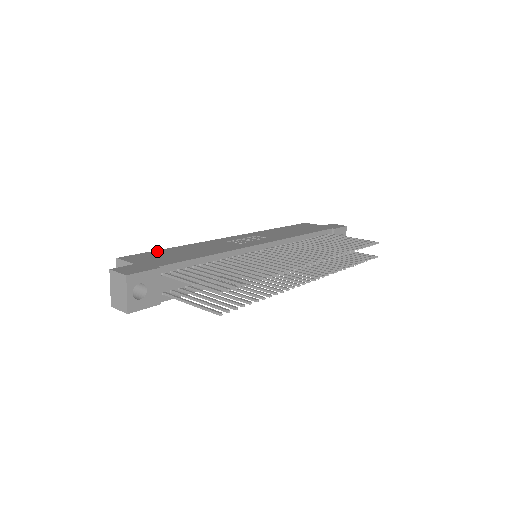
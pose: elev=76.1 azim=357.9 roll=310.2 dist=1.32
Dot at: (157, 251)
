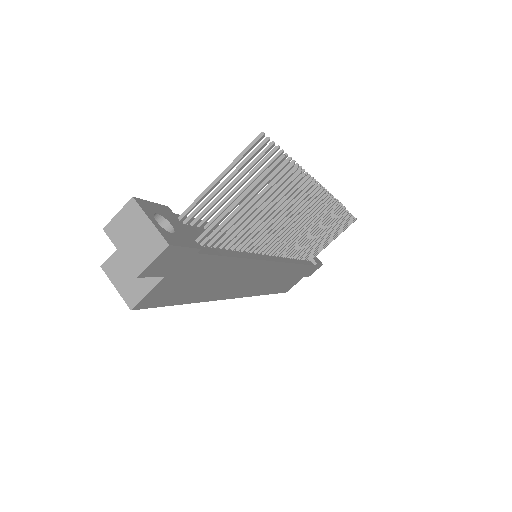
Dot at: occluded
